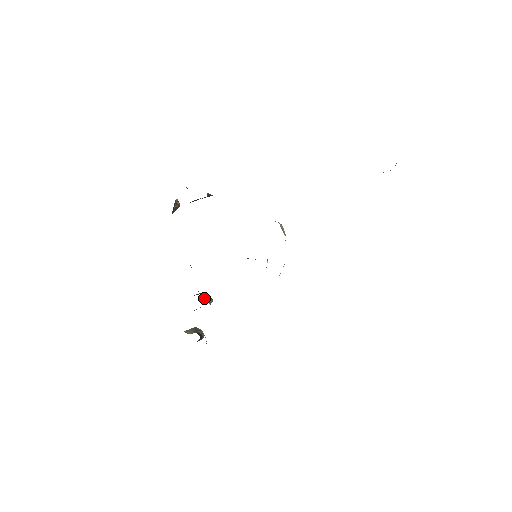
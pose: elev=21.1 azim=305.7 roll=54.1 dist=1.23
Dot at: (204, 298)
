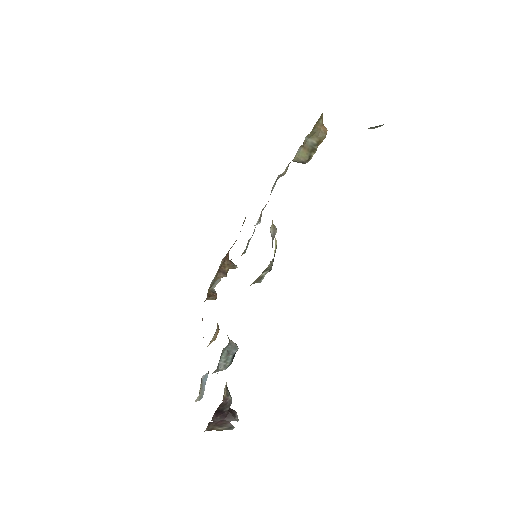
Dot at: occluded
